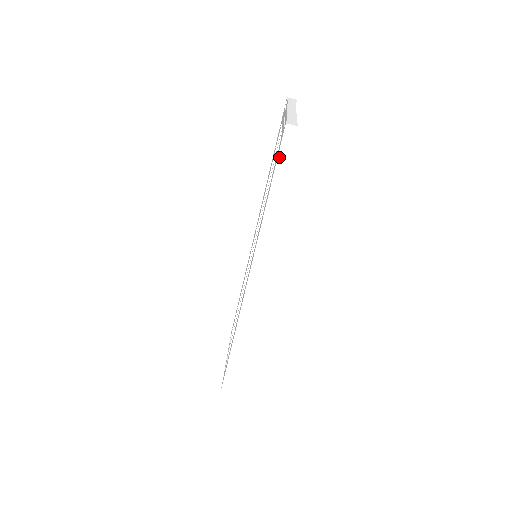
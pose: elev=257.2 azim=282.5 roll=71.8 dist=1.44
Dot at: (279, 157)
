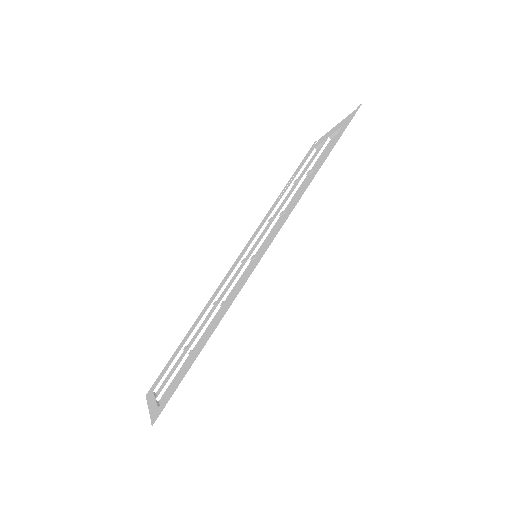
Dot at: (349, 127)
